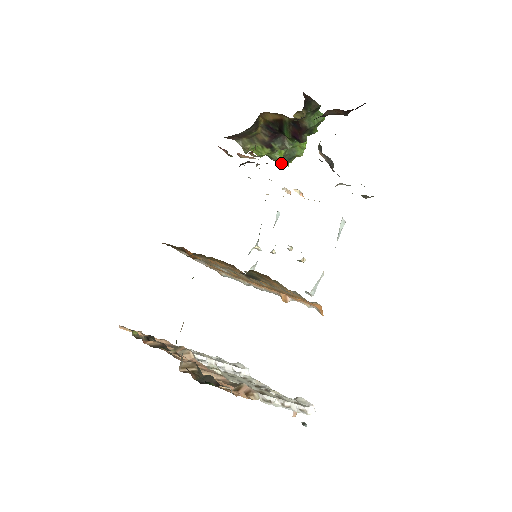
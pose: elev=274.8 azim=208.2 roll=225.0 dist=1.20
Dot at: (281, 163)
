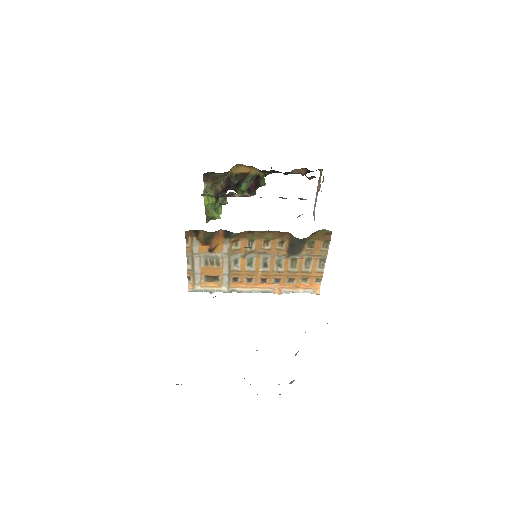
Dot at: (206, 219)
